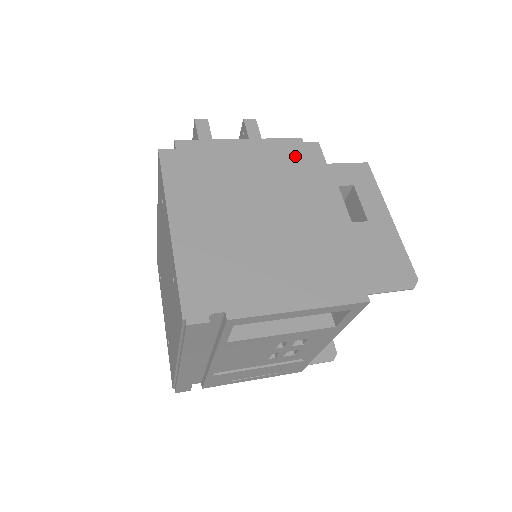
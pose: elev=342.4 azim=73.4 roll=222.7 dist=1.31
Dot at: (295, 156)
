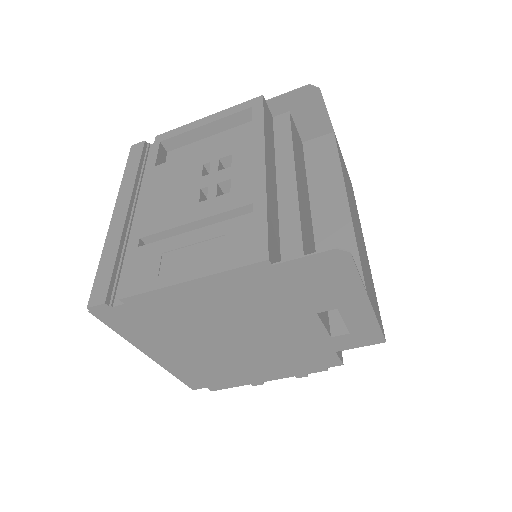
Dot at: occluded
